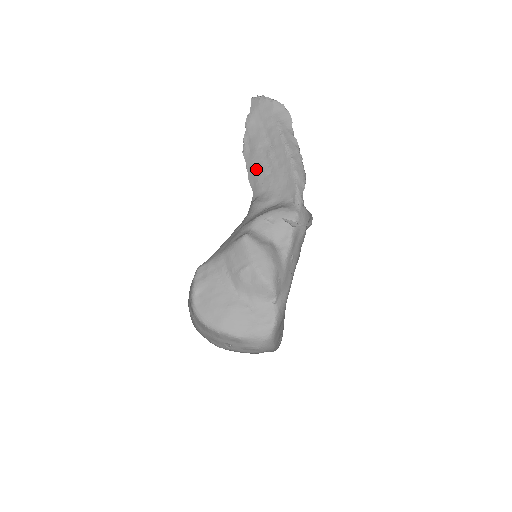
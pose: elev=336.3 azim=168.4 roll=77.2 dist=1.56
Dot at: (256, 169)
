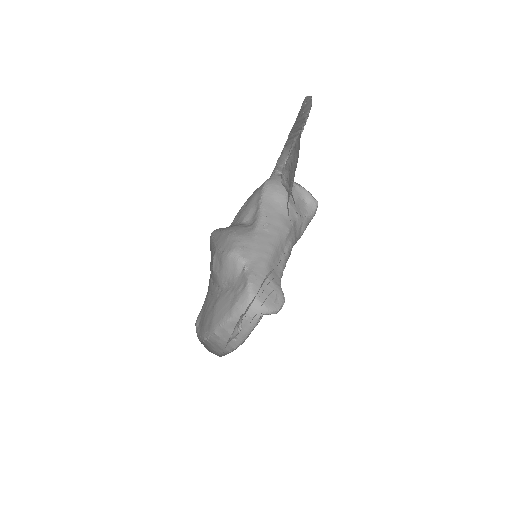
Dot at: occluded
